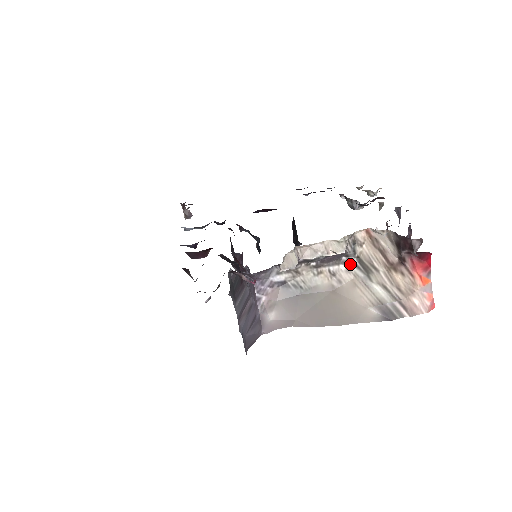
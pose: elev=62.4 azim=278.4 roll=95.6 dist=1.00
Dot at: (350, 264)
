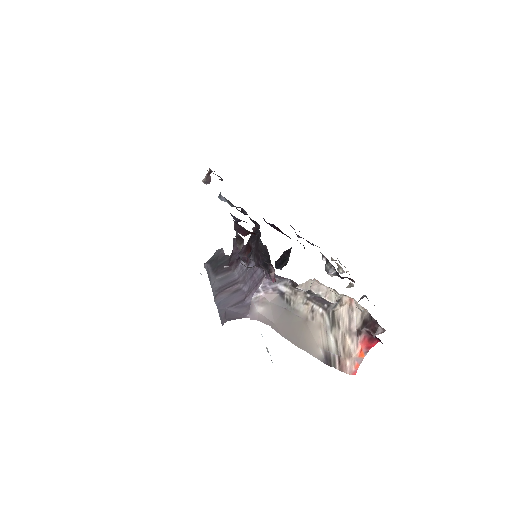
Dot at: (326, 312)
